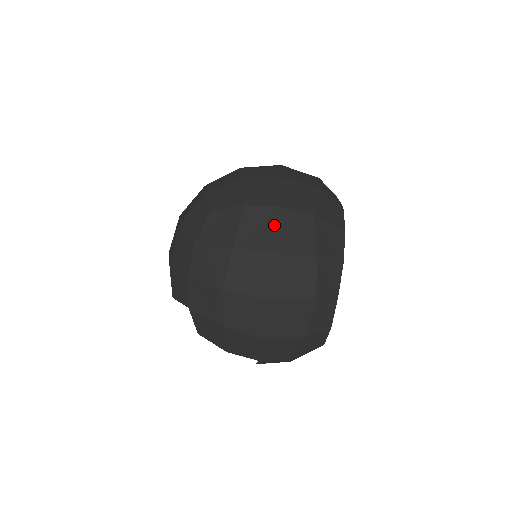
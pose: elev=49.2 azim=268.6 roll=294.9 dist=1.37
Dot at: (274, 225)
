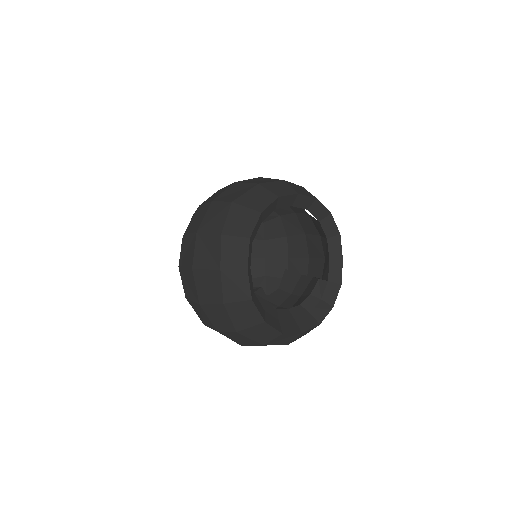
Dot at: (204, 214)
